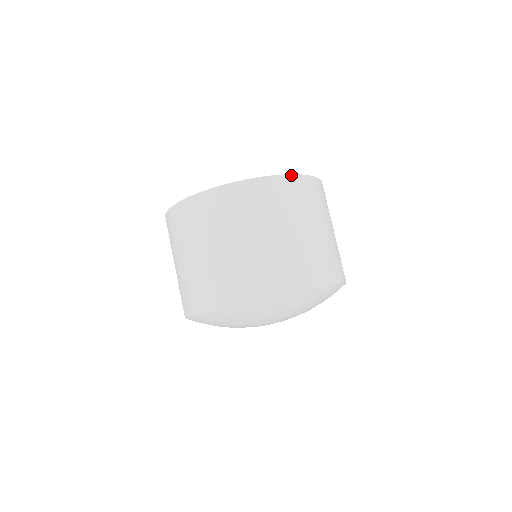
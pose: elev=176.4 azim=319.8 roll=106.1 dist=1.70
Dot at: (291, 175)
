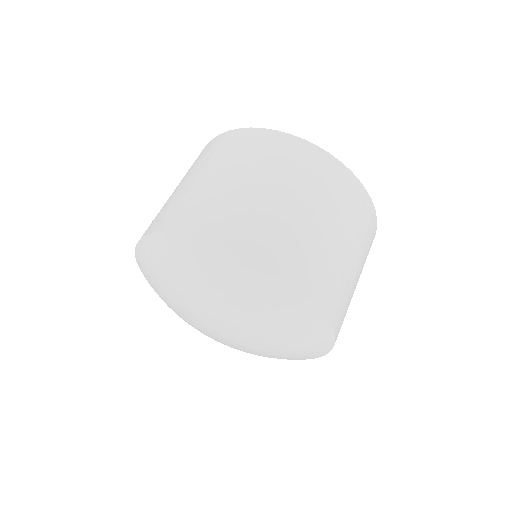
Dot at: (360, 183)
